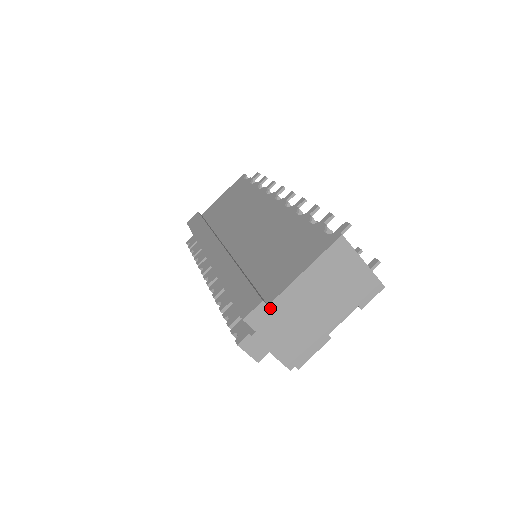
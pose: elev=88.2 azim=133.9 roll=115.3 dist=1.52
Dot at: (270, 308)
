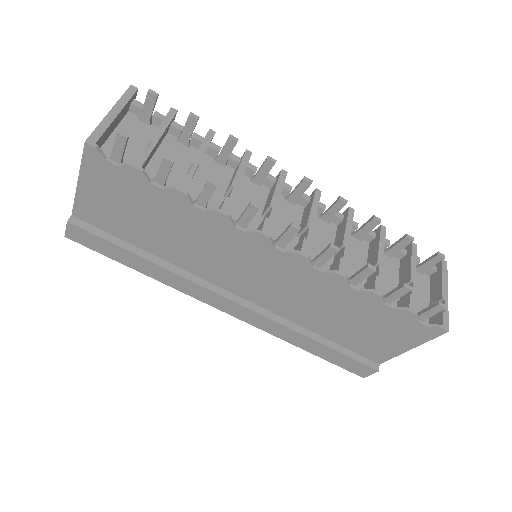
Dot at: (379, 361)
